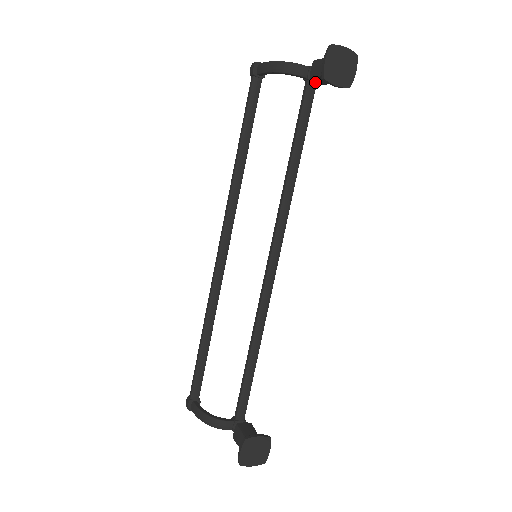
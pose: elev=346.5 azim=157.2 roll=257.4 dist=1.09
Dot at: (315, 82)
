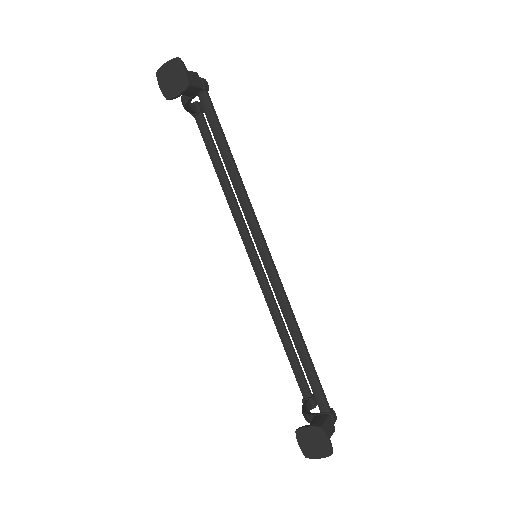
Dot at: occluded
